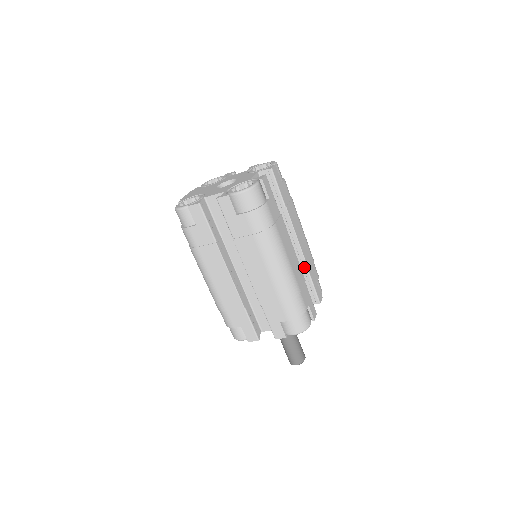
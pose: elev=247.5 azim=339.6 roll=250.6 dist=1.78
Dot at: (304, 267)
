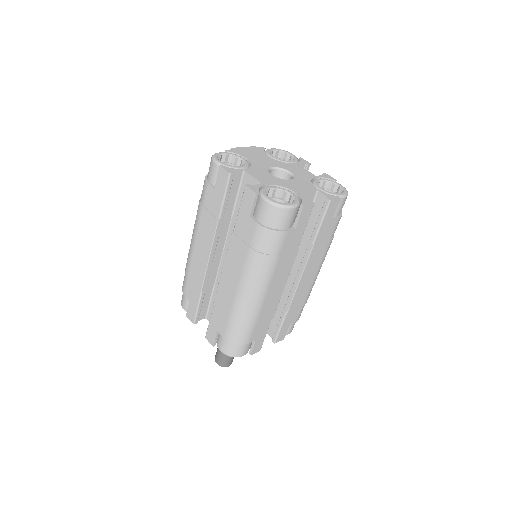
Dot at: (286, 305)
